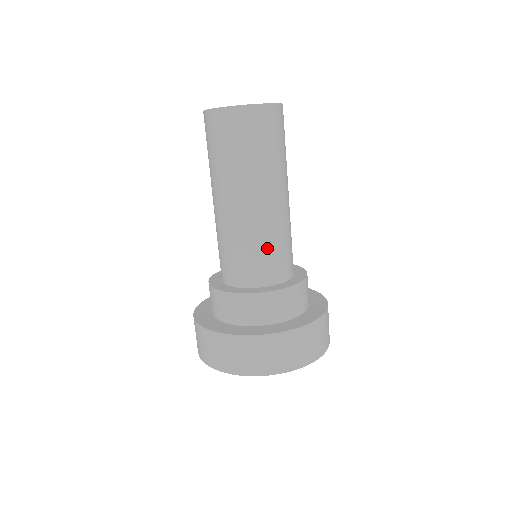
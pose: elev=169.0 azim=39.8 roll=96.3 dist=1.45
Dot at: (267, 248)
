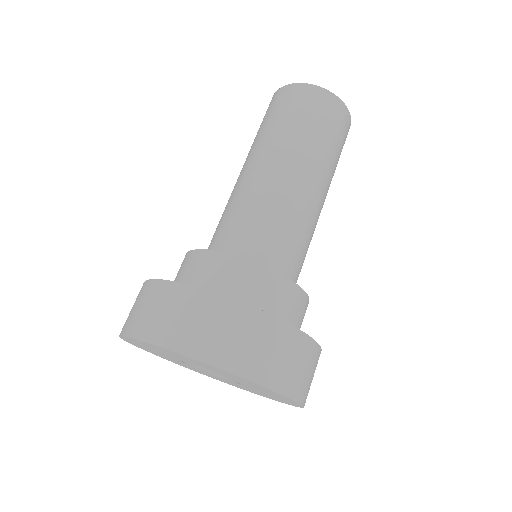
Dot at: (249, 215)
